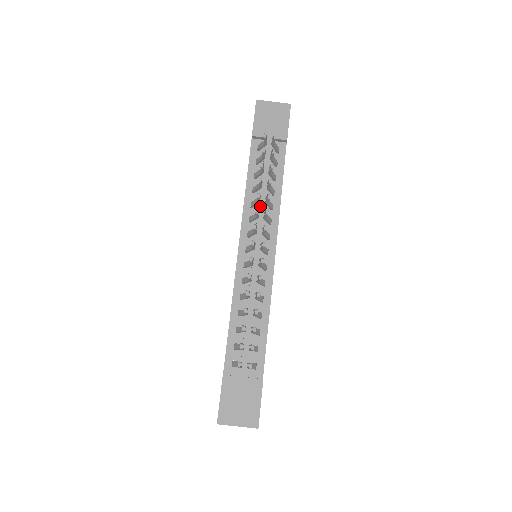
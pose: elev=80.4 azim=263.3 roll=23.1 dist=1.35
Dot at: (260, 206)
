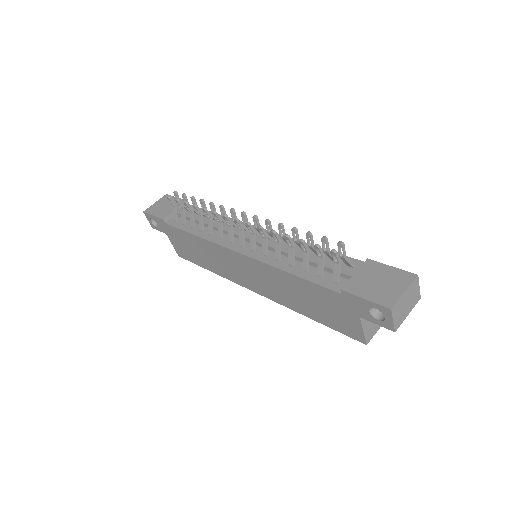
Dot at: (216, 226)
